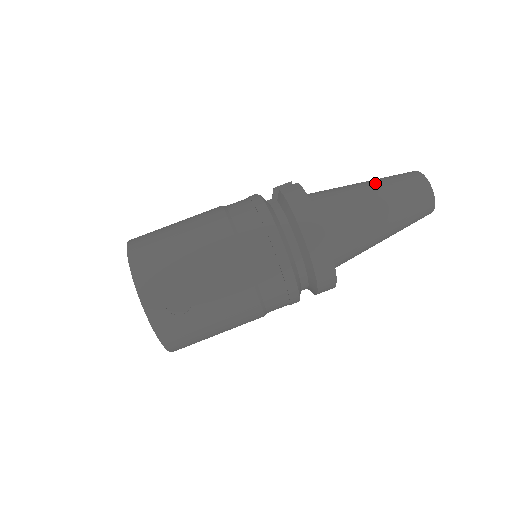
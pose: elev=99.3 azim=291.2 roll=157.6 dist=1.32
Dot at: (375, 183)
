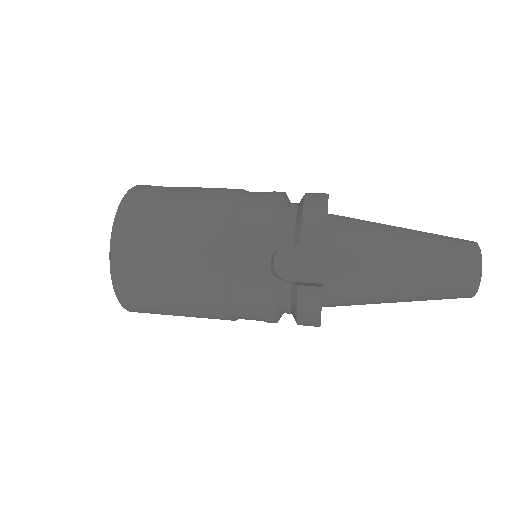
Dot at: occluded
